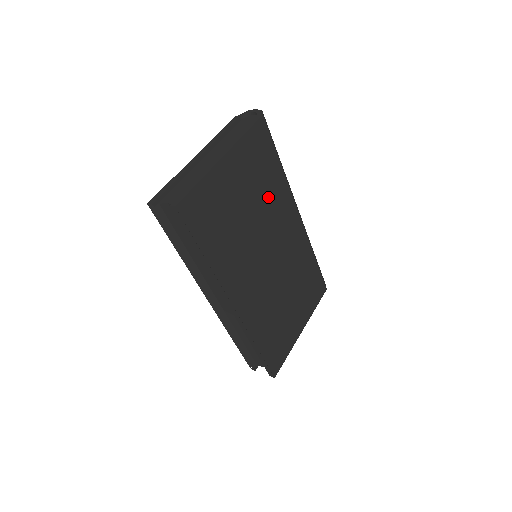
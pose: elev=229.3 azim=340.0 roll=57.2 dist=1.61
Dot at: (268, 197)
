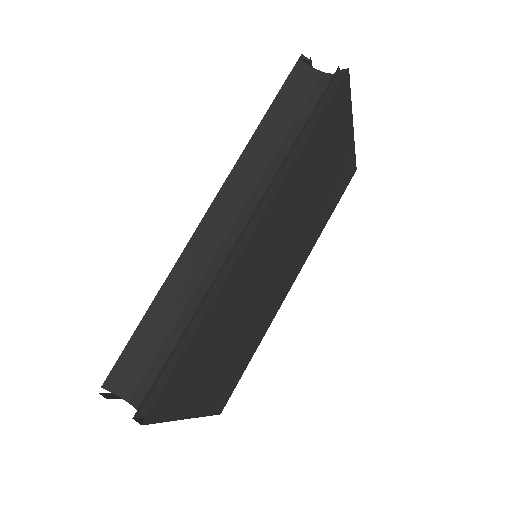
Dot at: (315, 220)
